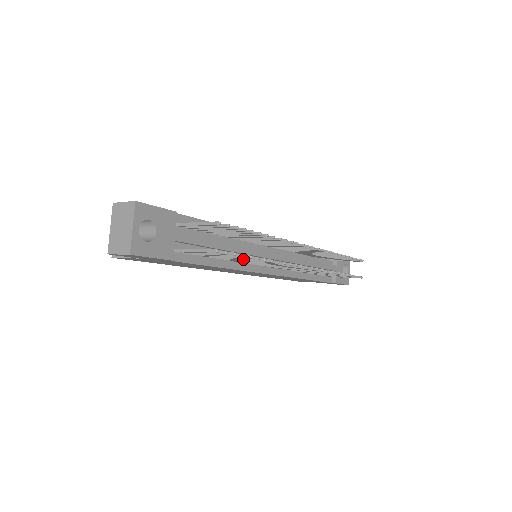
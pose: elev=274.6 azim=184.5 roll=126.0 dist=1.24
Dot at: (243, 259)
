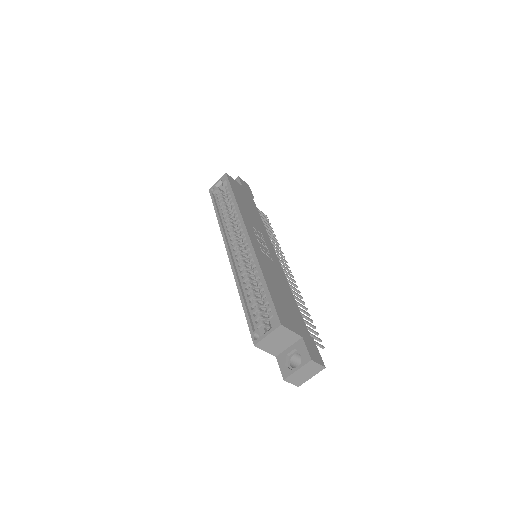
Dot at: occluded
